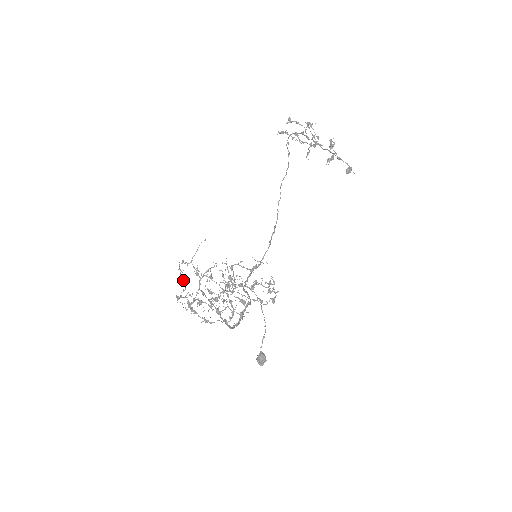
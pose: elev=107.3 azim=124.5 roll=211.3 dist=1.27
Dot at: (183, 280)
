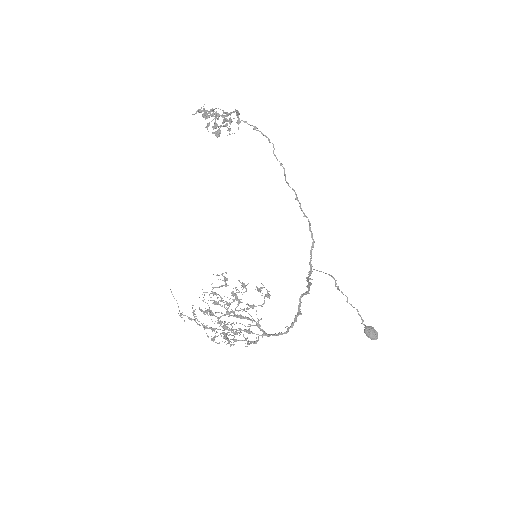
Dot at: (202, 325)
